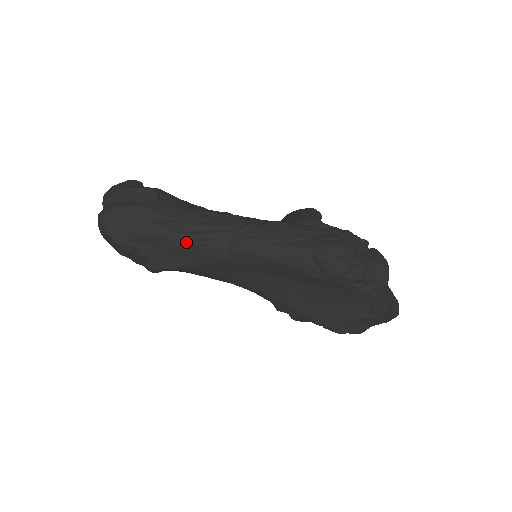
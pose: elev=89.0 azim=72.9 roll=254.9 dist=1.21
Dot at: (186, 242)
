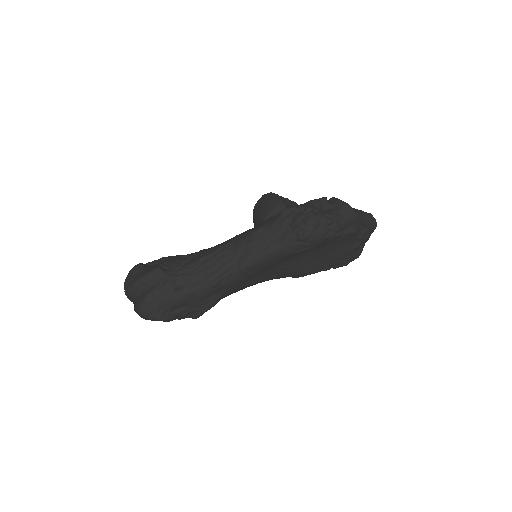
Dot at: (207, 288)
